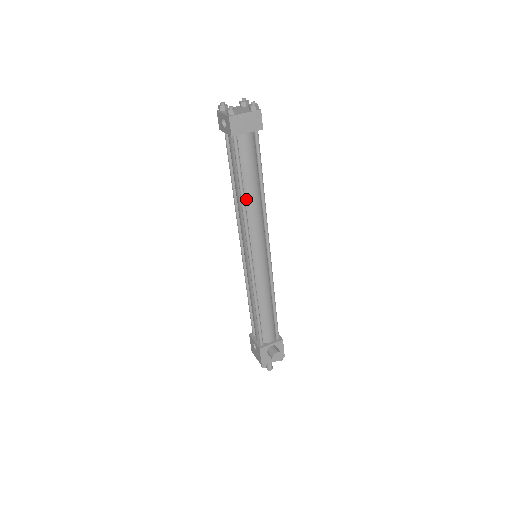
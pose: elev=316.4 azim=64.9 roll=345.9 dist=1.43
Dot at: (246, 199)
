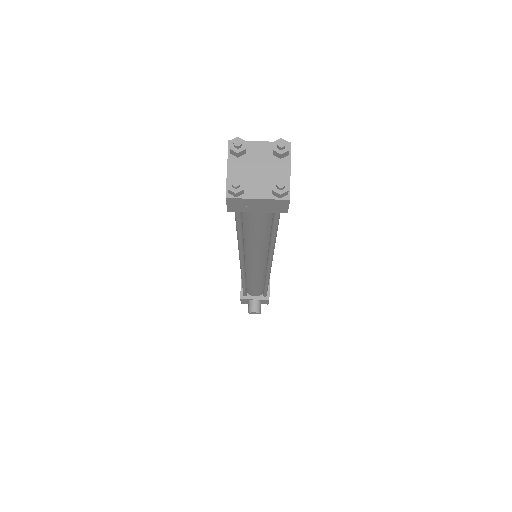
Dot at: (246, 240)
